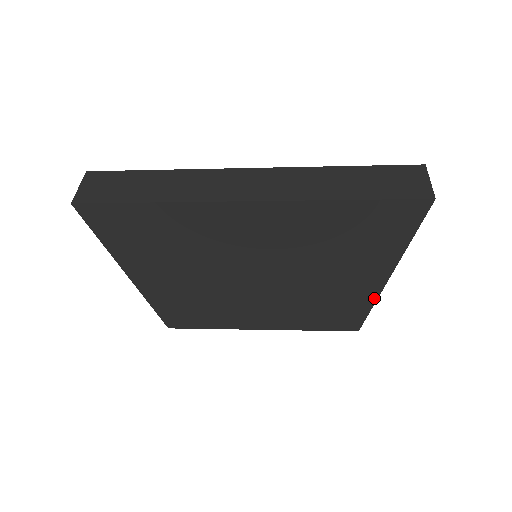
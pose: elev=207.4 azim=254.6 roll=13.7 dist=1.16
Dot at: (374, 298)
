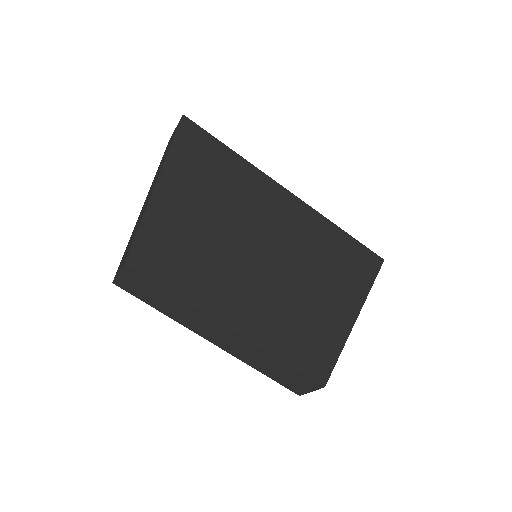
Dot at: (345, 336)
